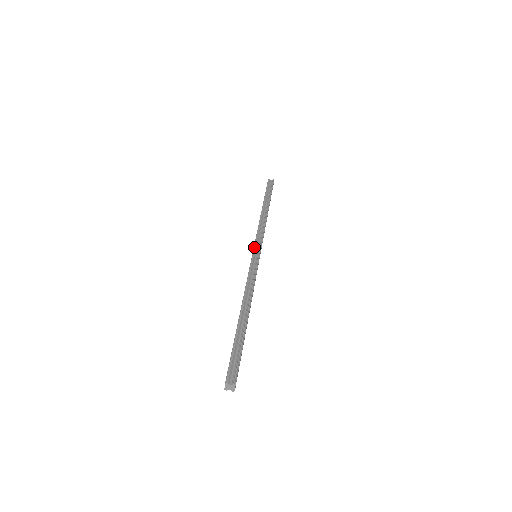
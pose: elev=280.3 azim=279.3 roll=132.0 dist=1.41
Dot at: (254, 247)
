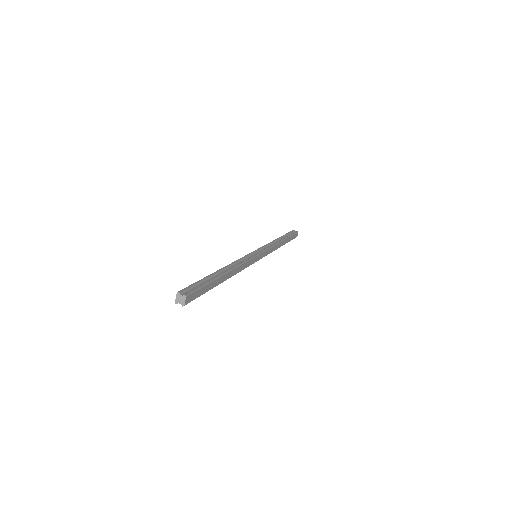
Dot at: (257, 249)
